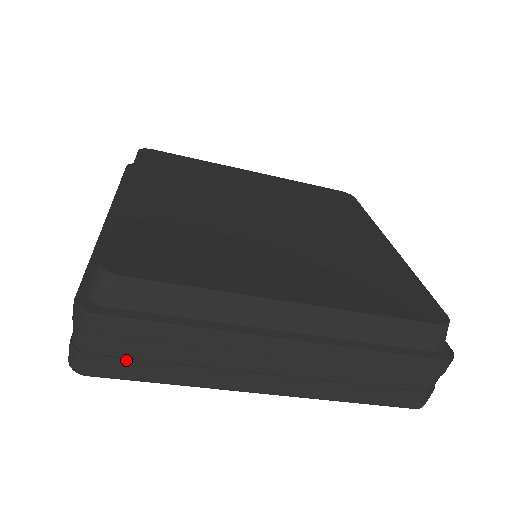
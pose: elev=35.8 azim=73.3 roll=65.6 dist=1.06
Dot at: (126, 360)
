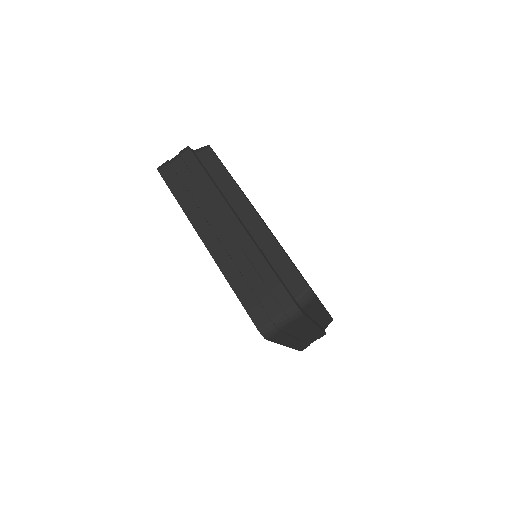
Dot at: (283, 333)
